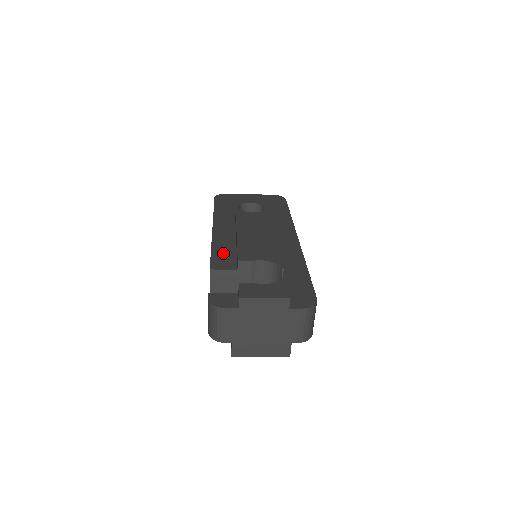
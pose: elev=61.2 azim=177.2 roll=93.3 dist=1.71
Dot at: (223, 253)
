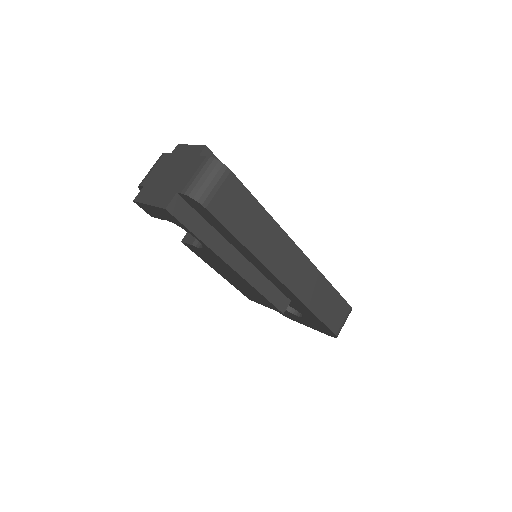
Dot at: occluded
